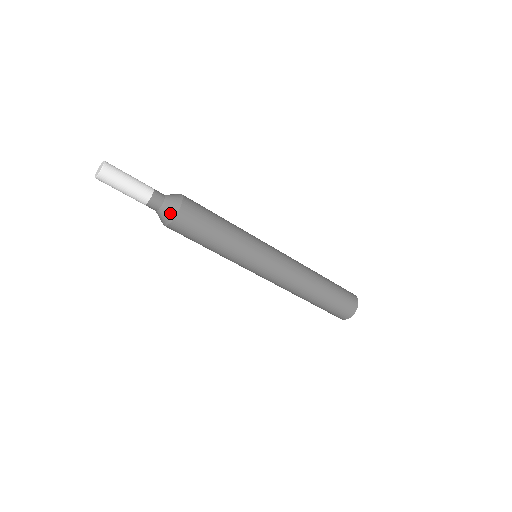
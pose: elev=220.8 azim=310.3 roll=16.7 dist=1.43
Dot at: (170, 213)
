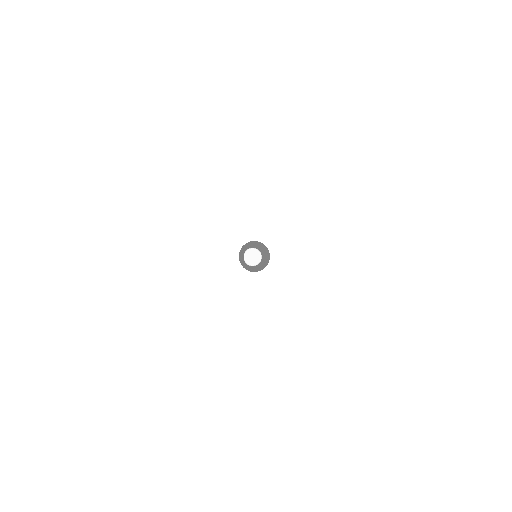
Dot at: (255, 269)
